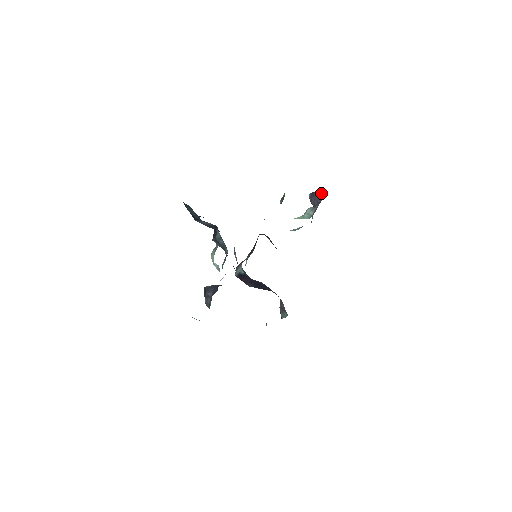
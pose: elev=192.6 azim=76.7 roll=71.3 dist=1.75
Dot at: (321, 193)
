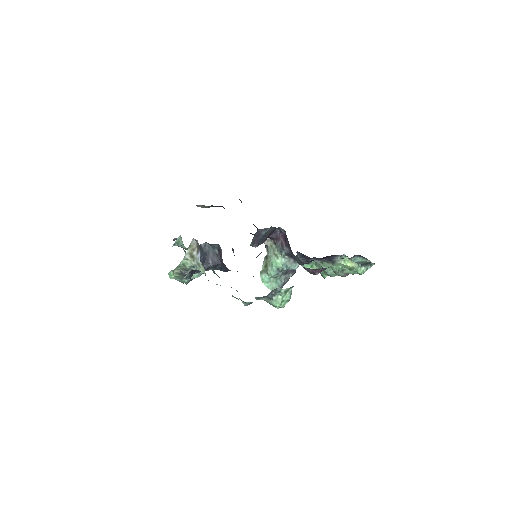
Dot at: occluded
